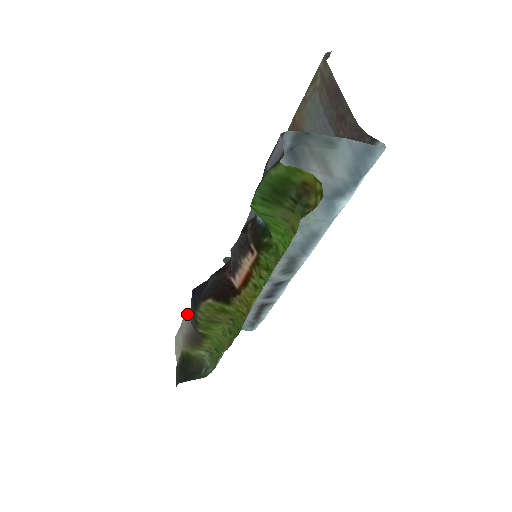
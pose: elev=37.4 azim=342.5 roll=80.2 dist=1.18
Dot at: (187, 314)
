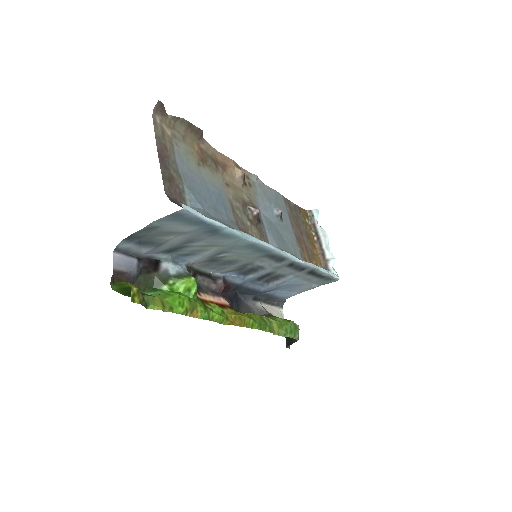
Dot at: (257, 303)
